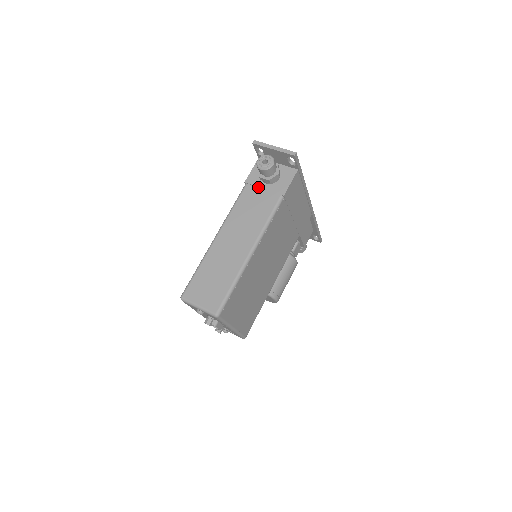
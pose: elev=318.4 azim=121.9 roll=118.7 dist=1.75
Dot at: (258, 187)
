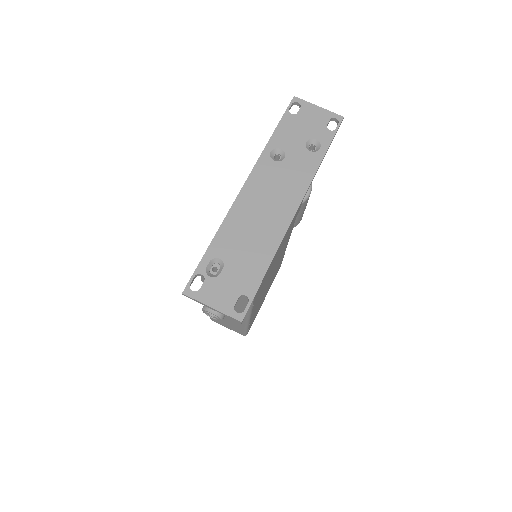
Dot at: occluded
